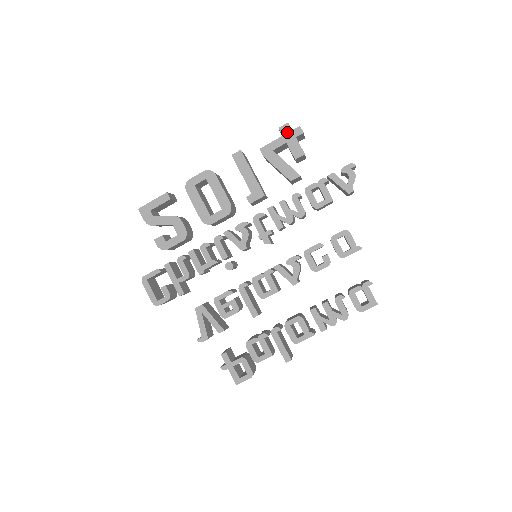
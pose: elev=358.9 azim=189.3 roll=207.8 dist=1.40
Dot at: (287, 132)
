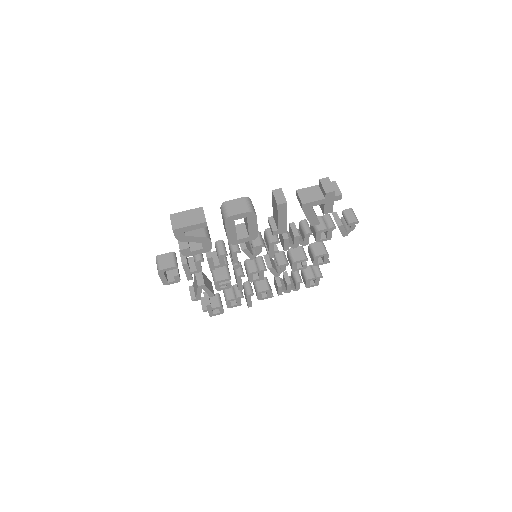
Dot at: (330, 197)
